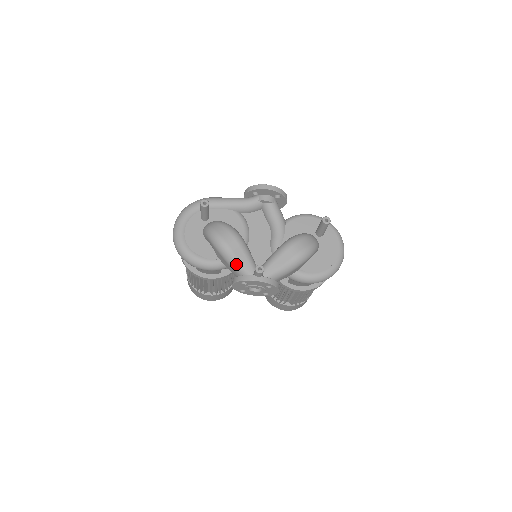
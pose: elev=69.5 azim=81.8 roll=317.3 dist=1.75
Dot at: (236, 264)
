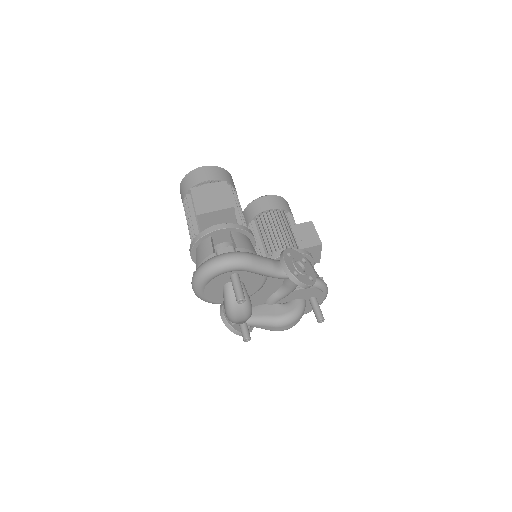
Dot at: occluded
